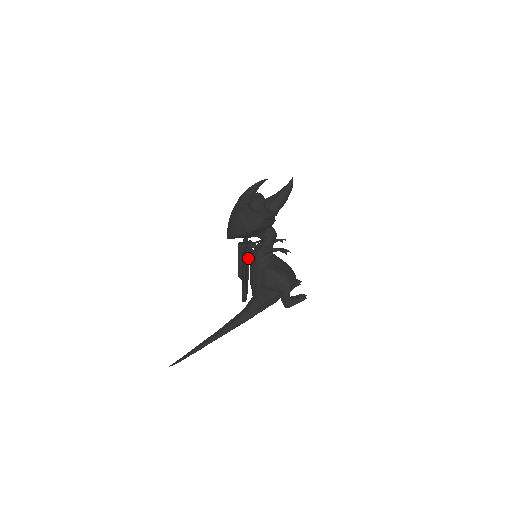
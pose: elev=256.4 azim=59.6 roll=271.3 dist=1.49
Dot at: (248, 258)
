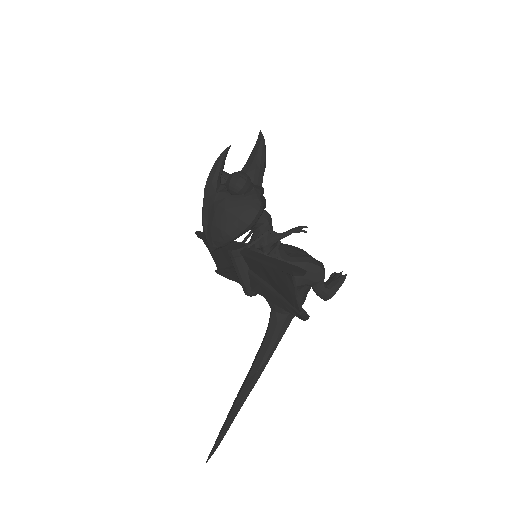
Dot at: occluded
